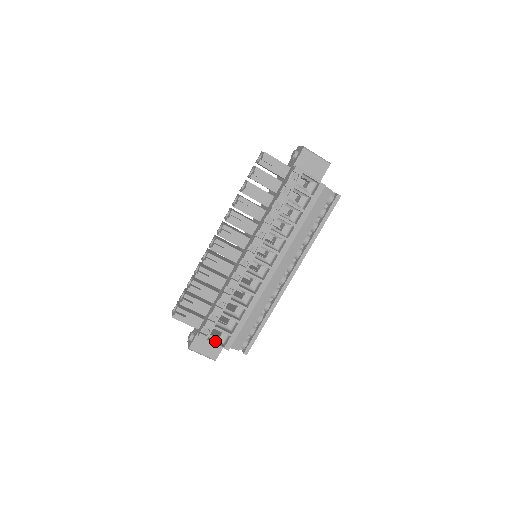
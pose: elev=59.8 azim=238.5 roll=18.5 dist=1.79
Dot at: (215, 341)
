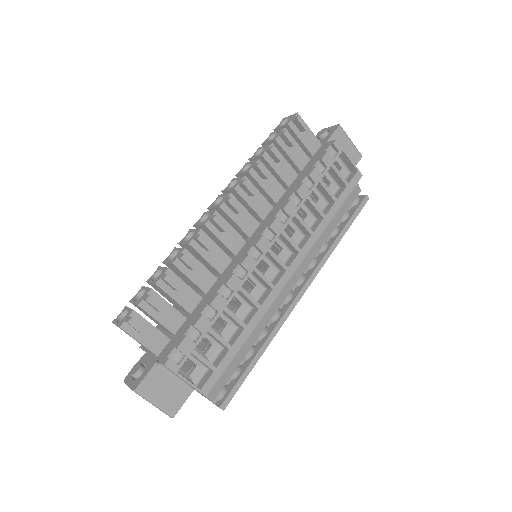
Dot at: occluded
